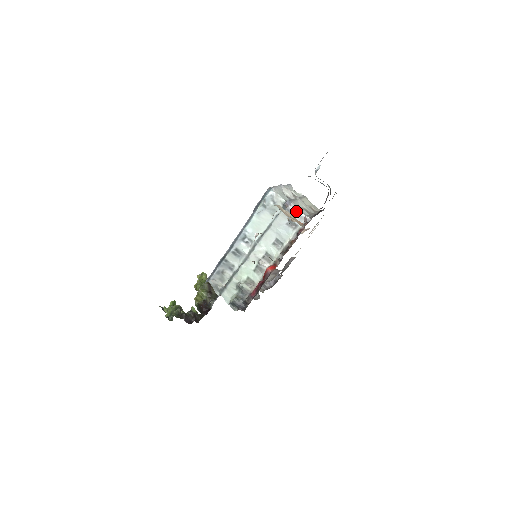
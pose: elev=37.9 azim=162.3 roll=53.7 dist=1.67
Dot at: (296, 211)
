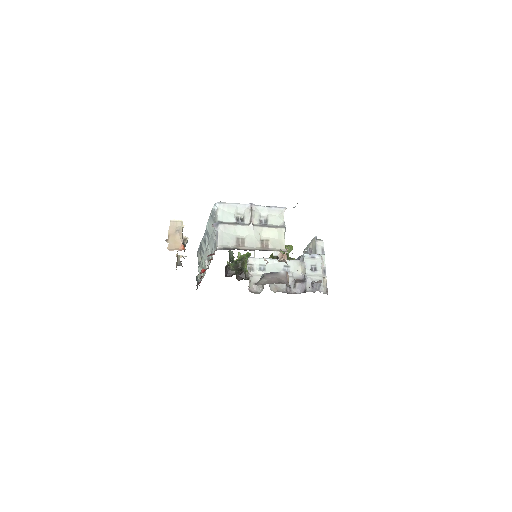
Dot at: (217, 235)
